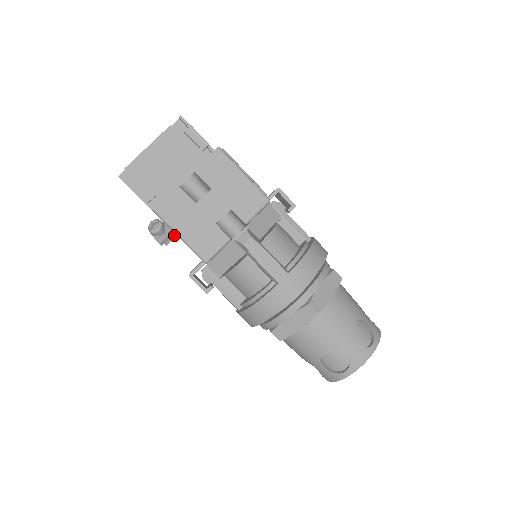
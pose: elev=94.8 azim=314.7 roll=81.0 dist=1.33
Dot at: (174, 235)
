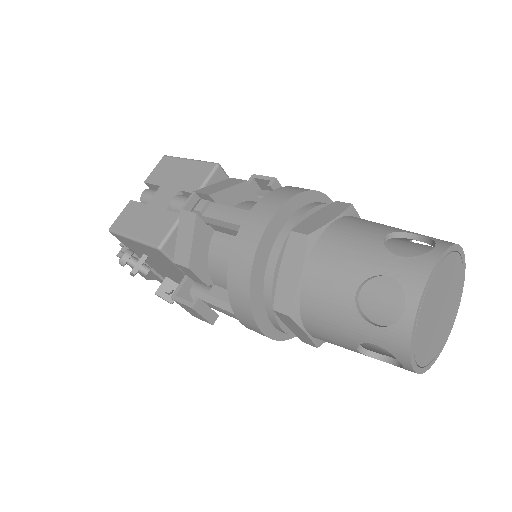
Dot at: occluded
